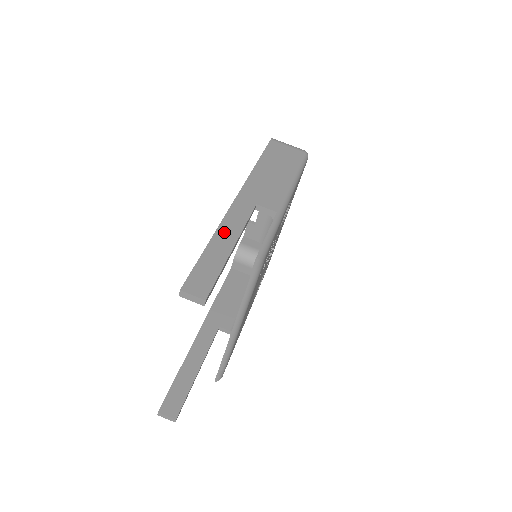
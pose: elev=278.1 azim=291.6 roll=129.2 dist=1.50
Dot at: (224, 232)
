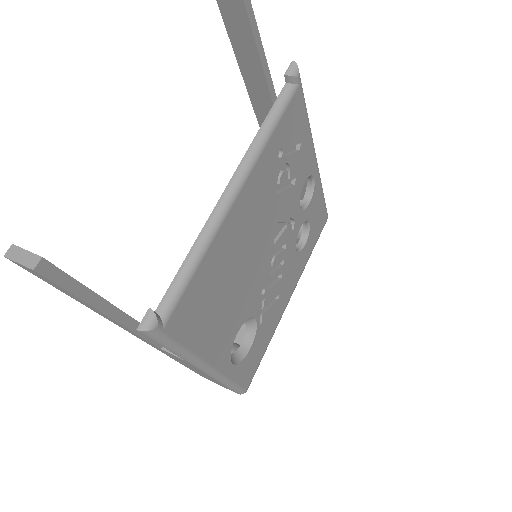
Dot at: occluded
